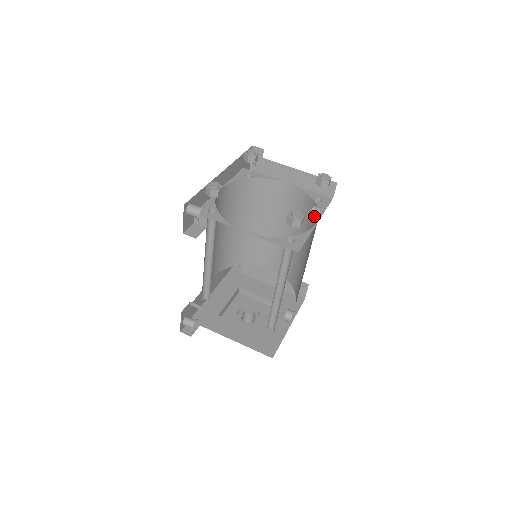
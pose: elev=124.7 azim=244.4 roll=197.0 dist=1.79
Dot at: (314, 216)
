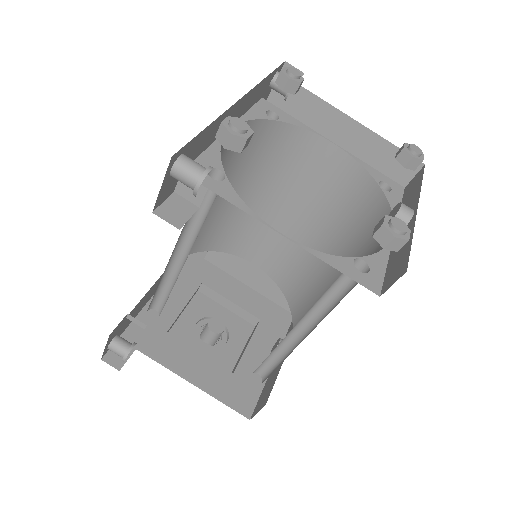
Dot at: occluded
